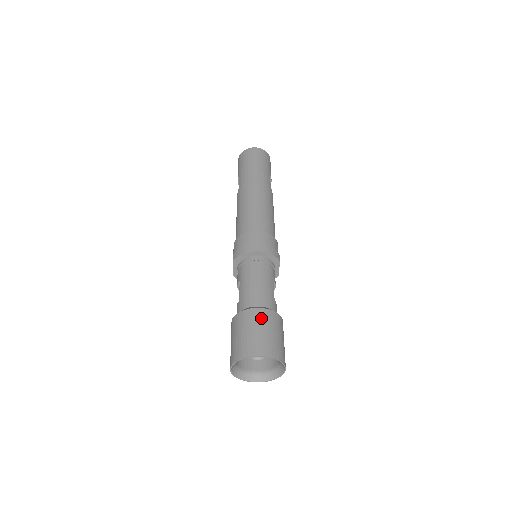
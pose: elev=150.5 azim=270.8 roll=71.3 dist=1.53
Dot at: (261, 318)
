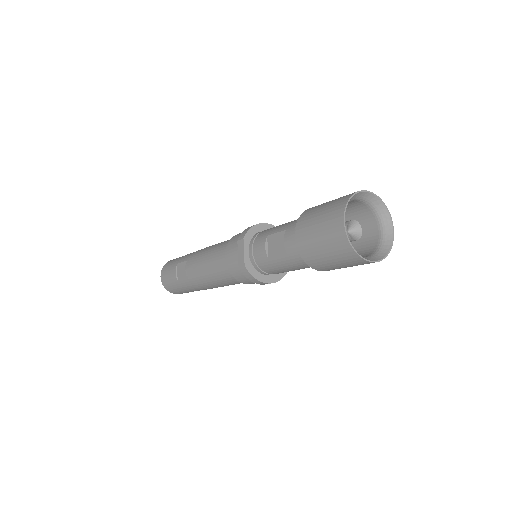
Dot at: occluded
